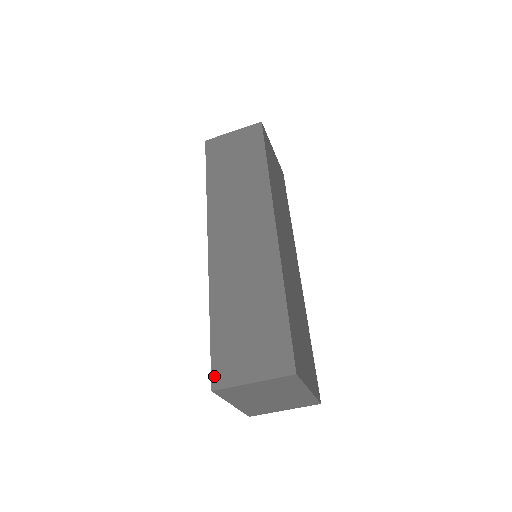
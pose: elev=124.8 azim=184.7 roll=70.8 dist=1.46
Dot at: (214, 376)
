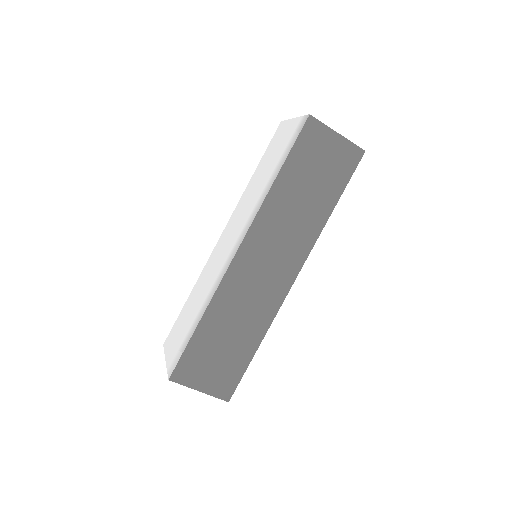
Dot at: (176, 371)
